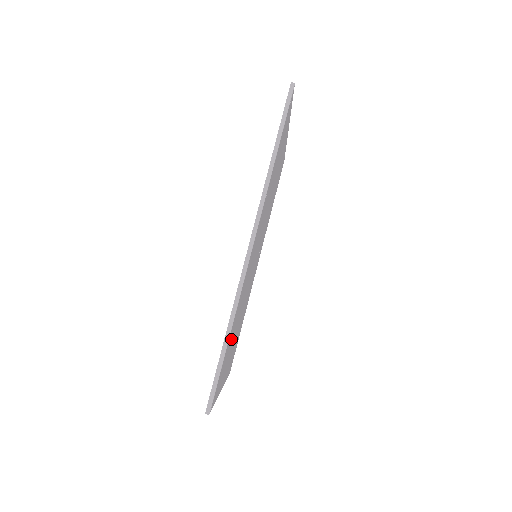
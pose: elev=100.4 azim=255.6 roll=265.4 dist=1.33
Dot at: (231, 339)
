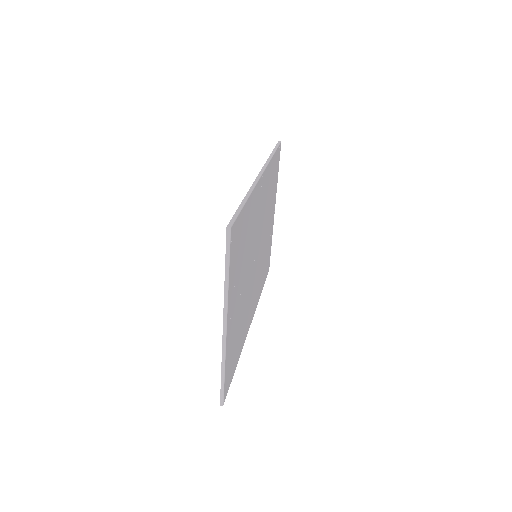
Dot at: (243, 238)
